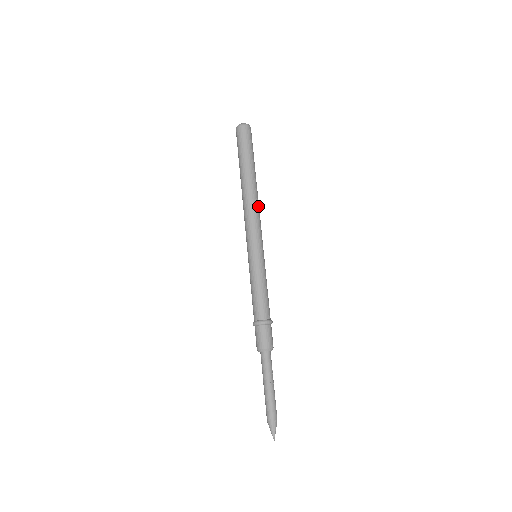
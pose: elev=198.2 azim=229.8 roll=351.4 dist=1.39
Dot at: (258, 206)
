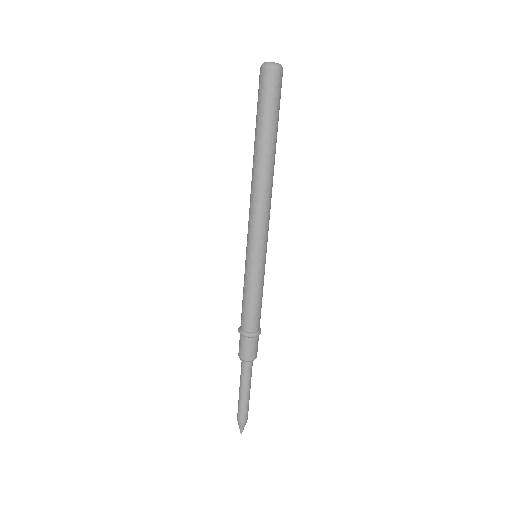
Dot at: occluded
